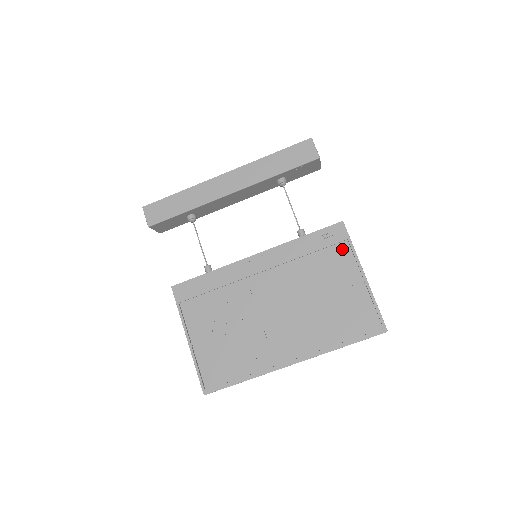
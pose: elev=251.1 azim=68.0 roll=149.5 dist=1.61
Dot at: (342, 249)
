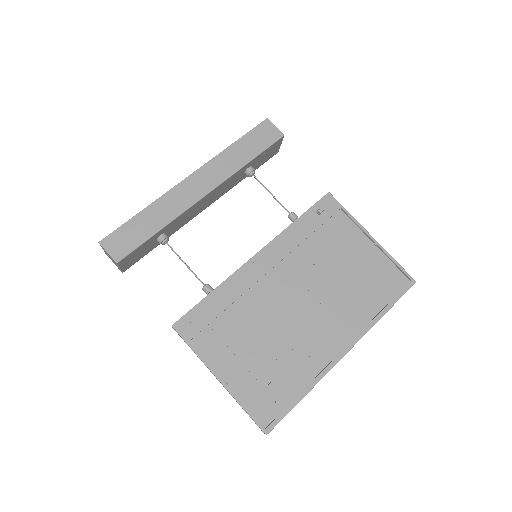
Dot at: (340, 219)
